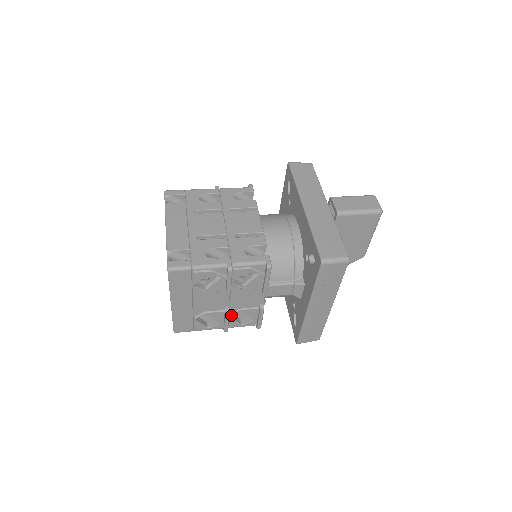
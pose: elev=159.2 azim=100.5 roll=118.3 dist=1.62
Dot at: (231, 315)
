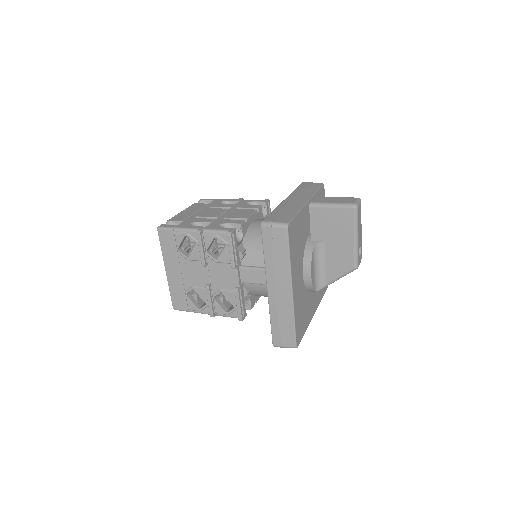
Dot at: (214, 296)
